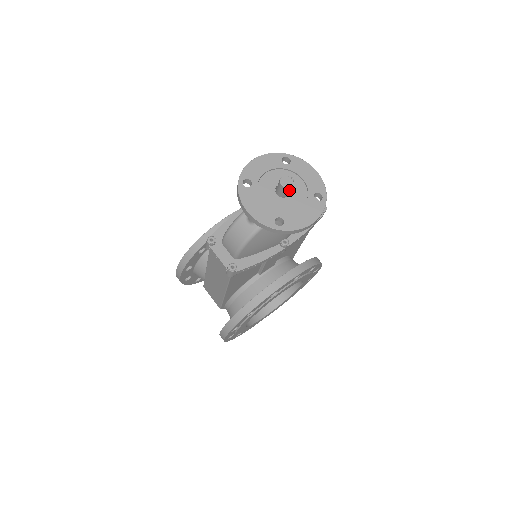
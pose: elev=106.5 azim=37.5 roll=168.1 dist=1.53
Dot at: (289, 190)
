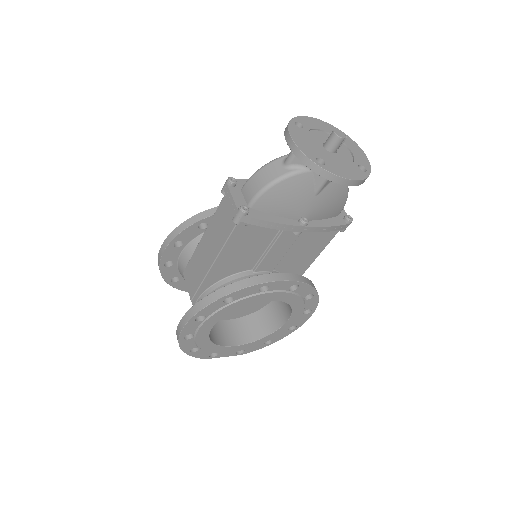
Dot at: (338, 144)
